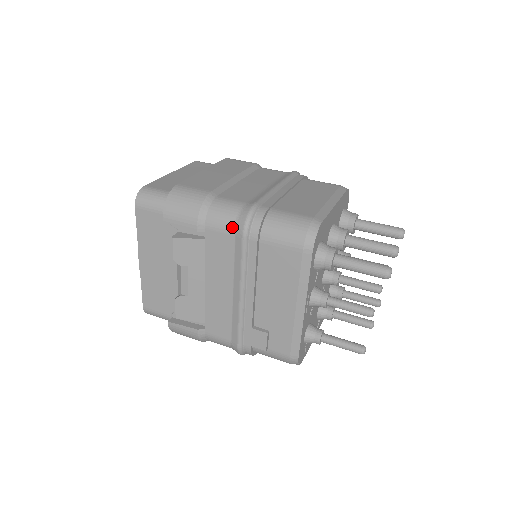
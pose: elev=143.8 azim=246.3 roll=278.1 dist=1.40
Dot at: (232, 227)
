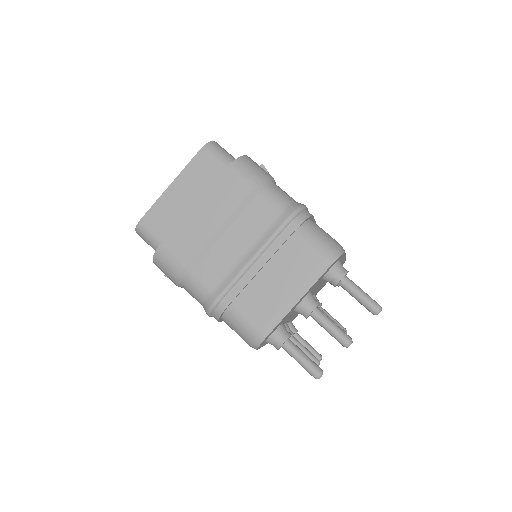
Dot at: occluded
